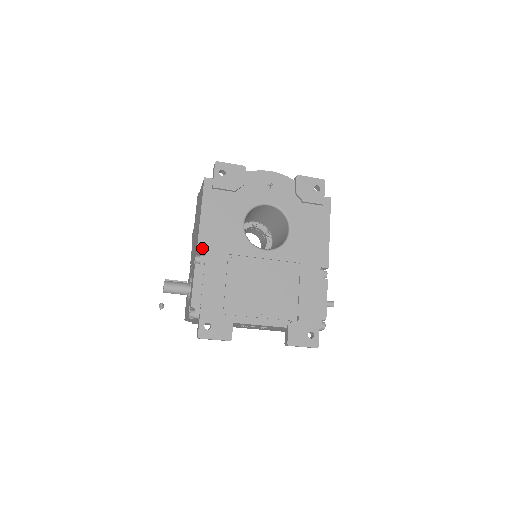
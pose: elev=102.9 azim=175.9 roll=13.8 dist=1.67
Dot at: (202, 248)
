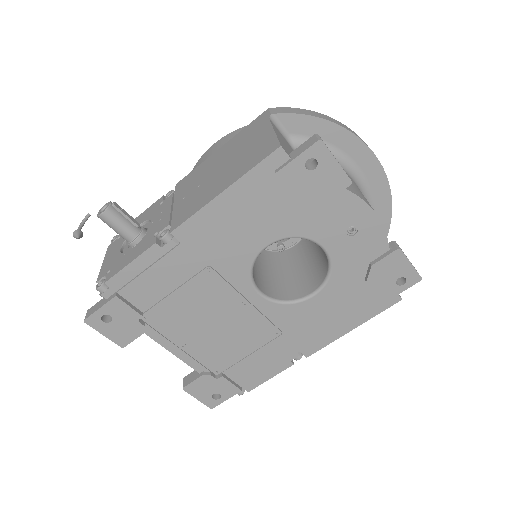
Dot at: (182, 234)
